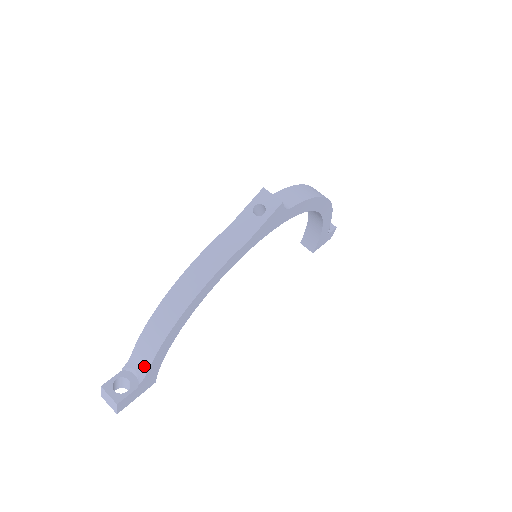
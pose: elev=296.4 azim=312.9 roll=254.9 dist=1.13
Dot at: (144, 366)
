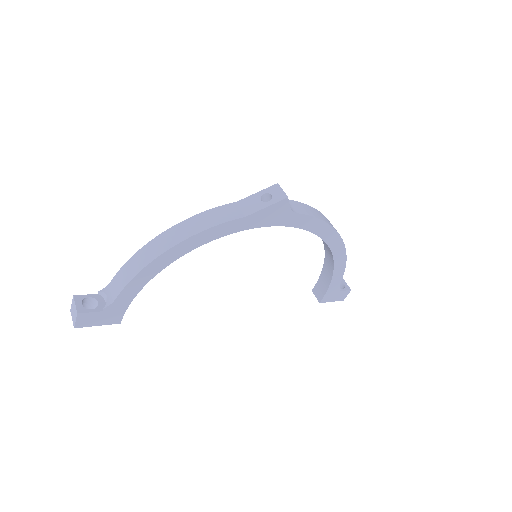
Dot at: (116, 293)
